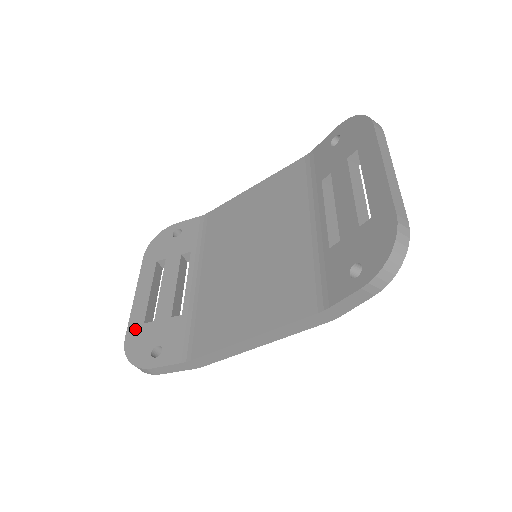
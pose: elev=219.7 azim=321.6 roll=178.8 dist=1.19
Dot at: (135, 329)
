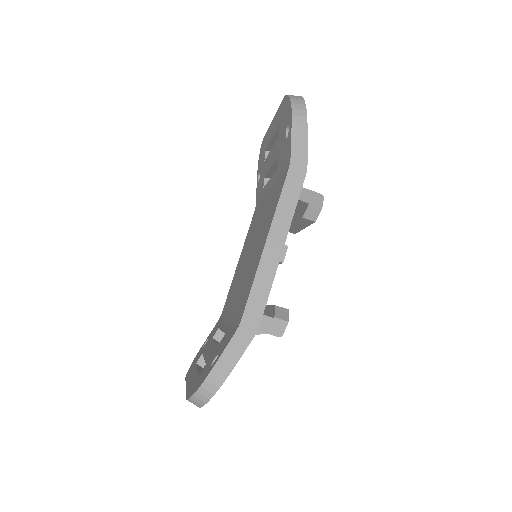
Dot at: (192, 386)
